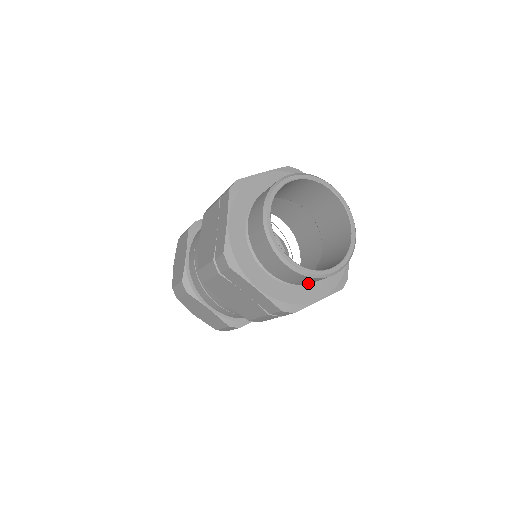
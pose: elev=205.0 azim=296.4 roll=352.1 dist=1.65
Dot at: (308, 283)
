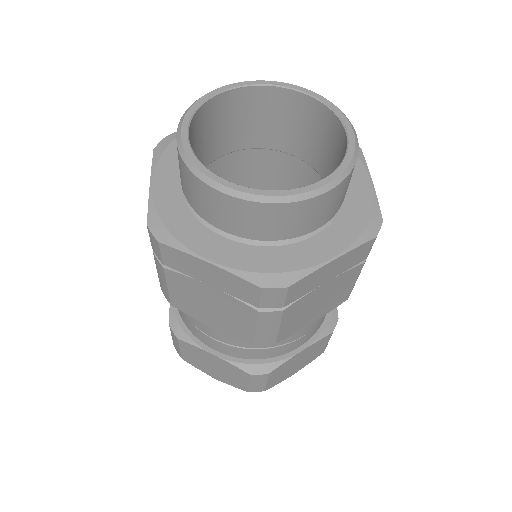
Dot at: (297, 232)
